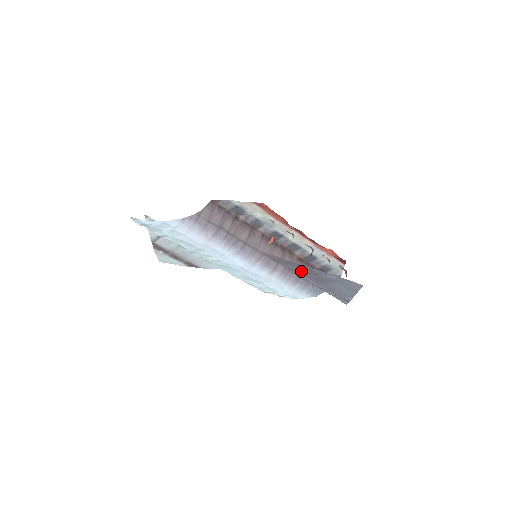
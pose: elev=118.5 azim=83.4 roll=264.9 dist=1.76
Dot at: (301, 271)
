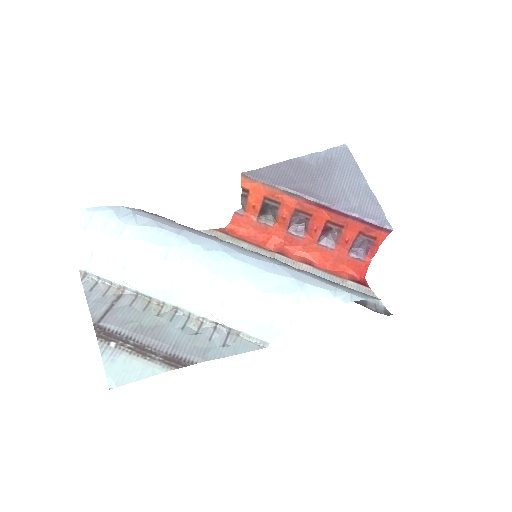
Dot at: (297, 180)
